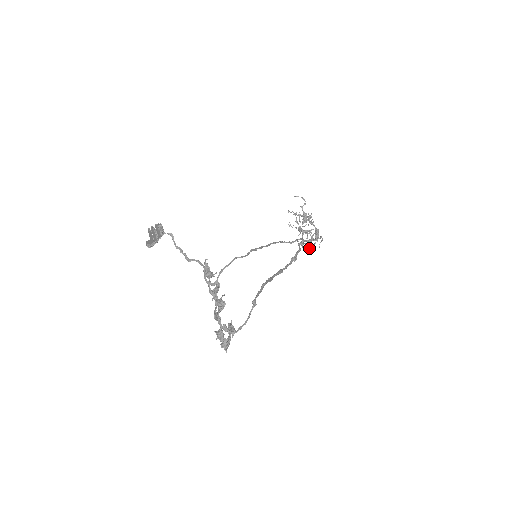
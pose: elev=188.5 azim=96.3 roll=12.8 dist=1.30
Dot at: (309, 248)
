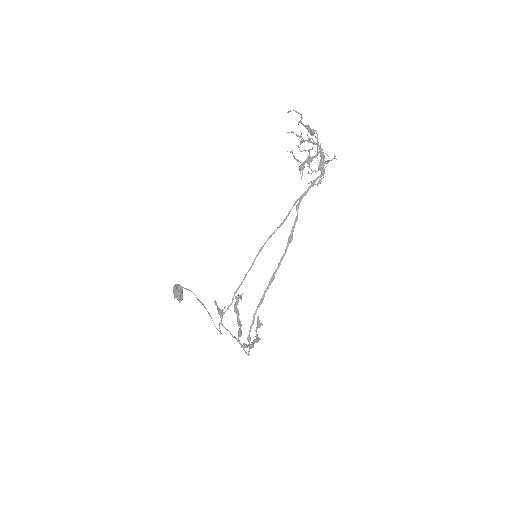
Dot at: (319, 182)
